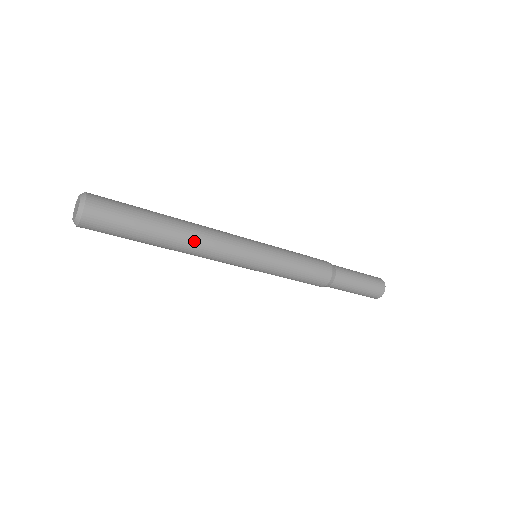
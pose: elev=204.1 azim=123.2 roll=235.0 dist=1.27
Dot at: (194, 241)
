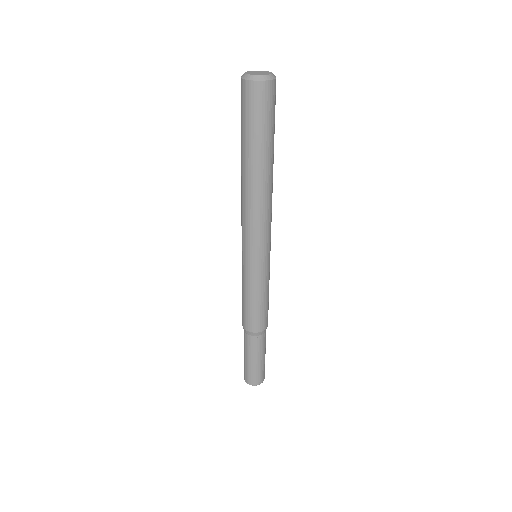
Dot at: (272, 189)
